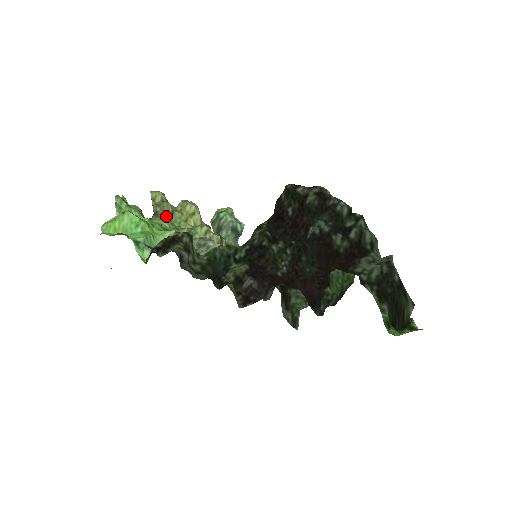
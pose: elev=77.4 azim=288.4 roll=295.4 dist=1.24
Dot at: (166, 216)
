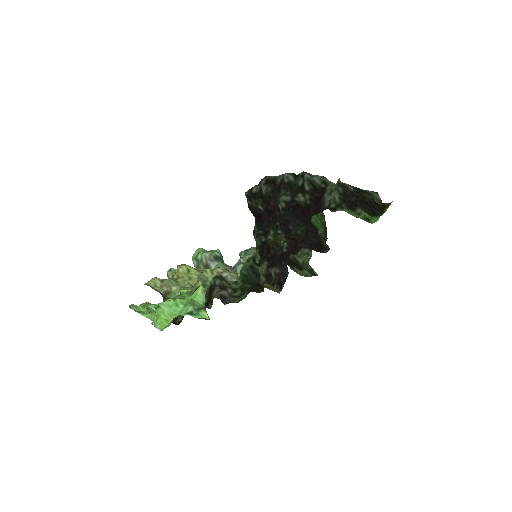
Dot at: (176, 287)
